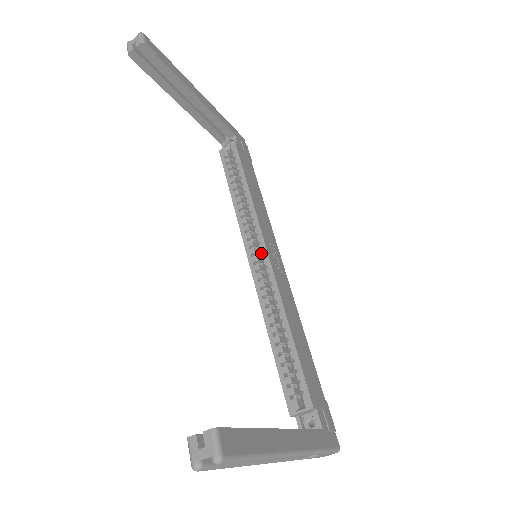
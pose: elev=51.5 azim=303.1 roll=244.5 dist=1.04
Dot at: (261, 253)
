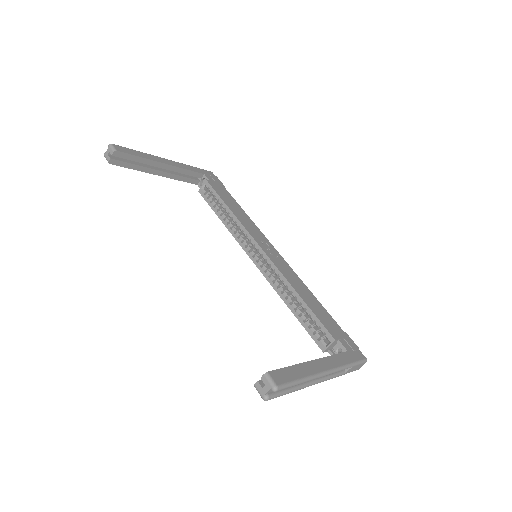
Dot at: (259, 252)
